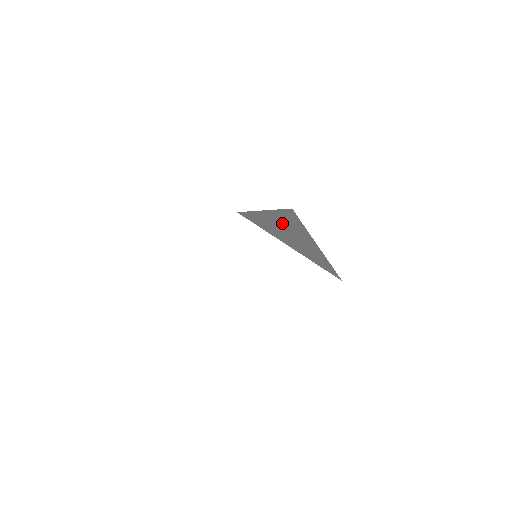
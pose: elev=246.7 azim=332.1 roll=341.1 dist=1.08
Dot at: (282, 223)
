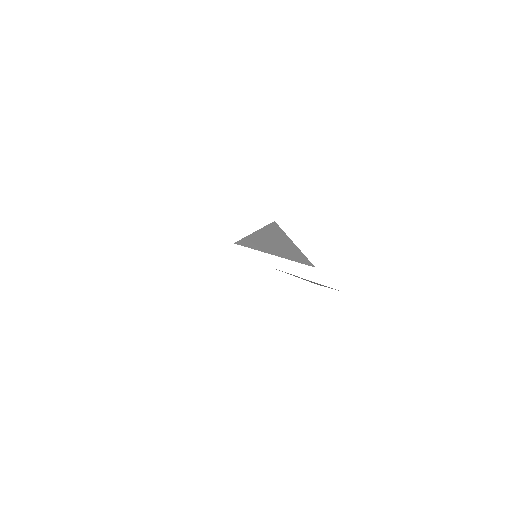
Dot at: (269, 237)
